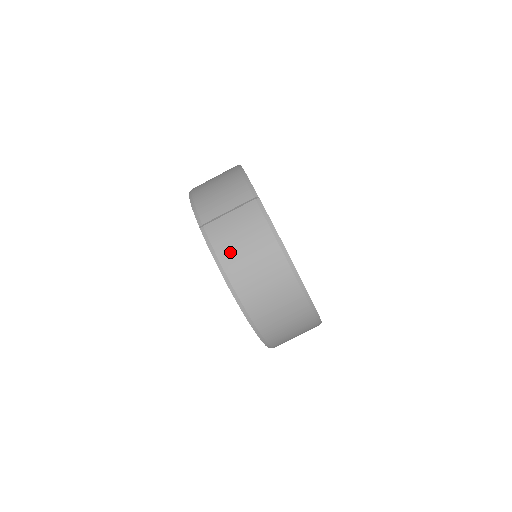
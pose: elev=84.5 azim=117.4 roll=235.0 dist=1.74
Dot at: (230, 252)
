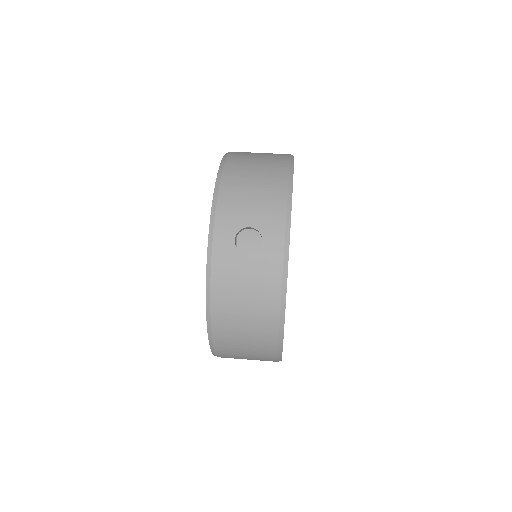
Dot at: occluded
